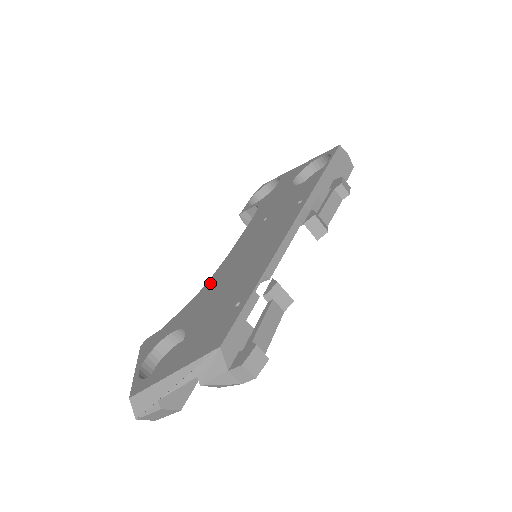
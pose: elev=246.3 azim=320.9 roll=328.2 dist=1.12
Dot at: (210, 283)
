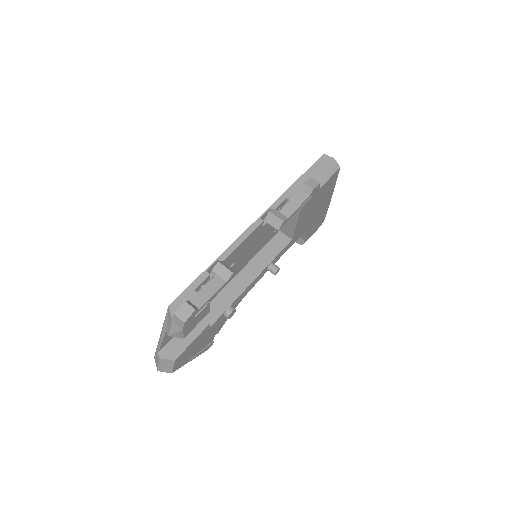
Dot at: occluded
